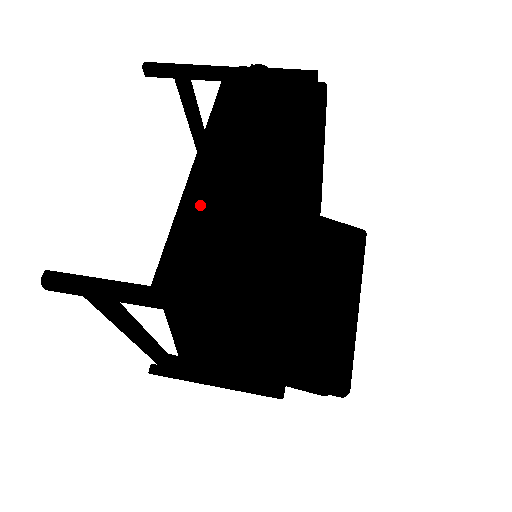
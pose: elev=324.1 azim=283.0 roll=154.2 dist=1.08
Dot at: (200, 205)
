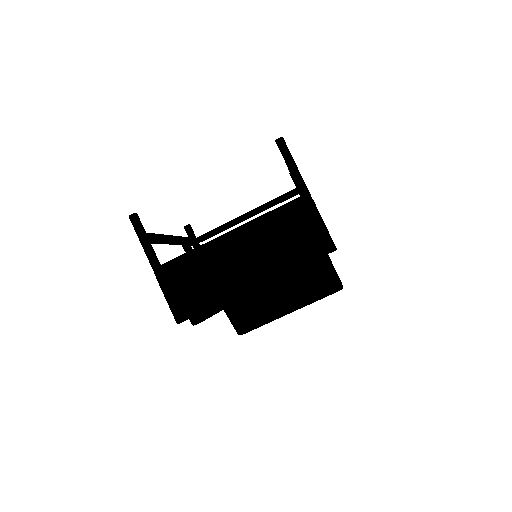
Dot at: (207, 256)
